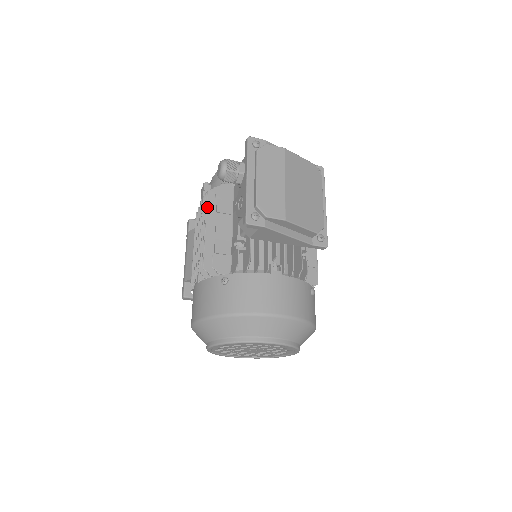
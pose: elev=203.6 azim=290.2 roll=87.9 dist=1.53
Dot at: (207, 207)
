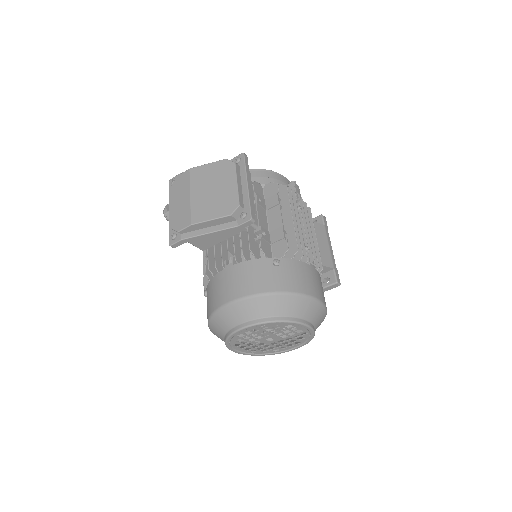
Dot at: occluded
